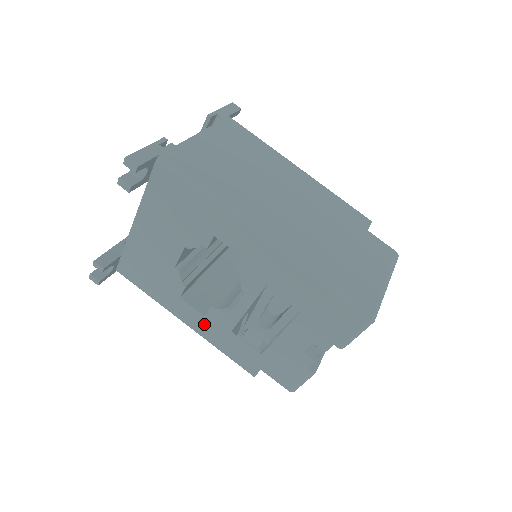
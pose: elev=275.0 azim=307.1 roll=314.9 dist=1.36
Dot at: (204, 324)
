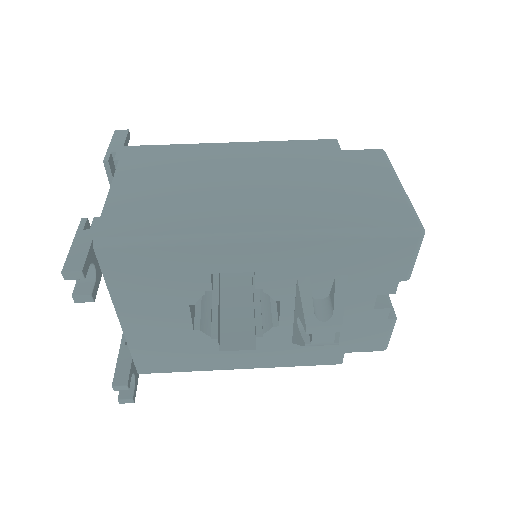
Dot at: (260, 356)
